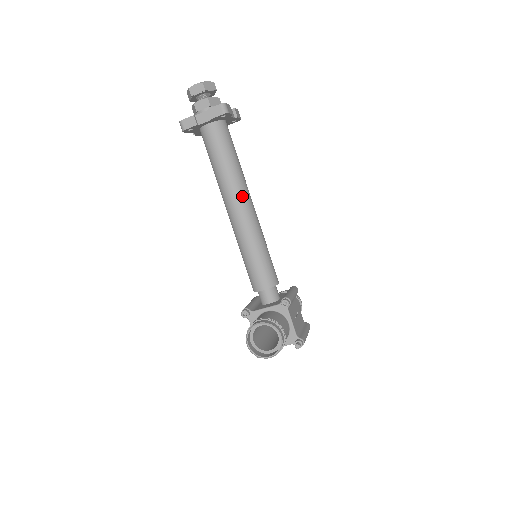
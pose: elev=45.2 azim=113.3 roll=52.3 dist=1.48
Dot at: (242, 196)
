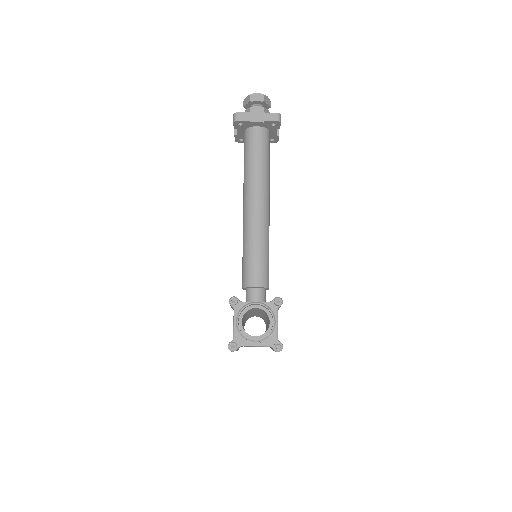
Dot at: (265, 196)
